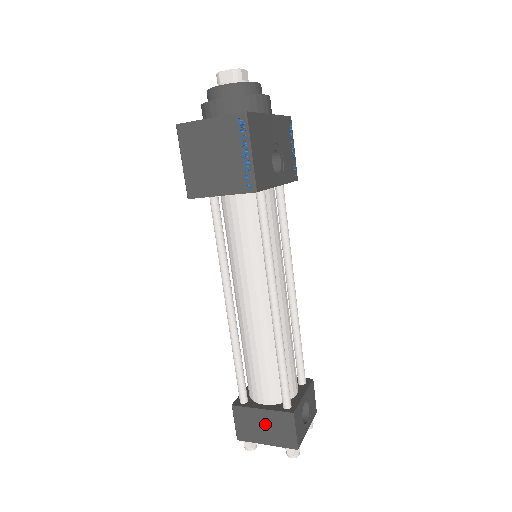
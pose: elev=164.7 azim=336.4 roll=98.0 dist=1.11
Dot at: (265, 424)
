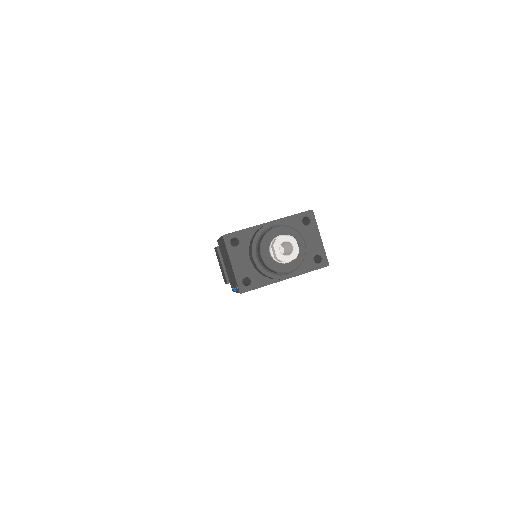
Dot at: (221, 267)
